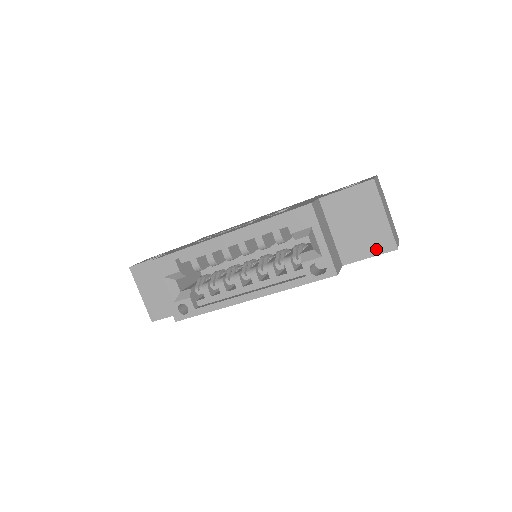
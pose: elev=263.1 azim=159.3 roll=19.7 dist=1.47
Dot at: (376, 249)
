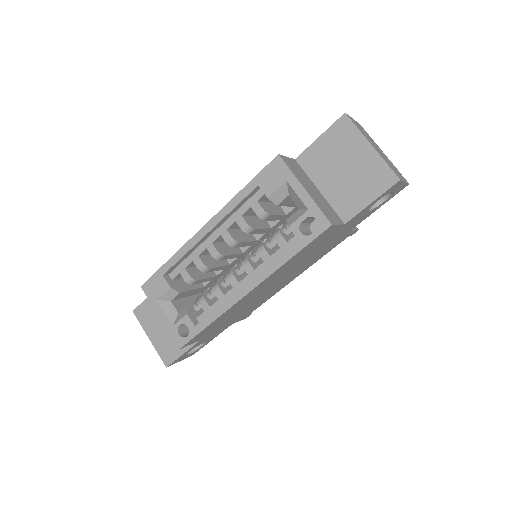
Dot at: (375, 190)
